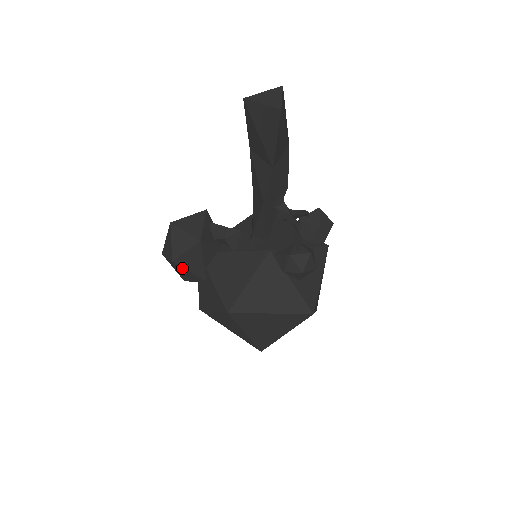
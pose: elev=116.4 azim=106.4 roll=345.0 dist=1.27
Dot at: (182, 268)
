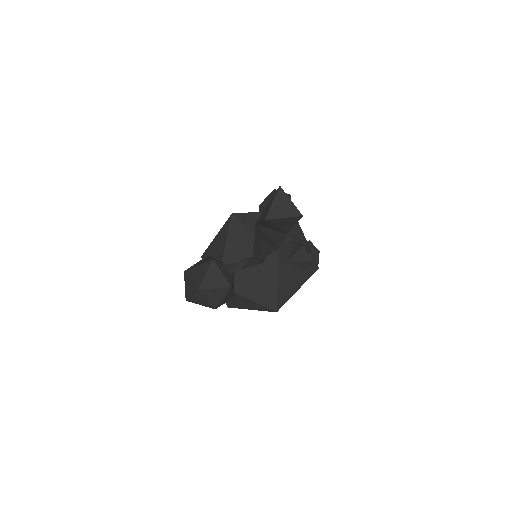
Dot at: (220, 305)
